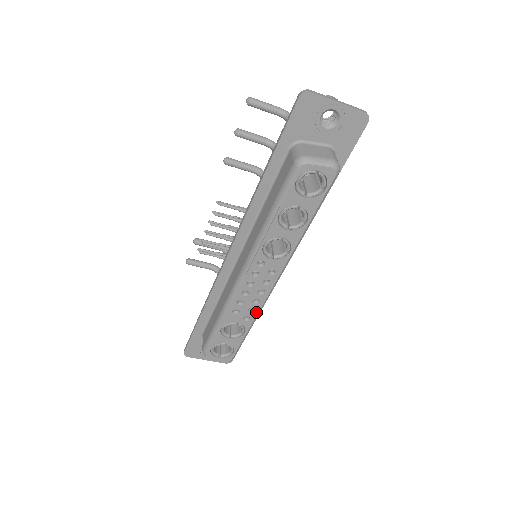
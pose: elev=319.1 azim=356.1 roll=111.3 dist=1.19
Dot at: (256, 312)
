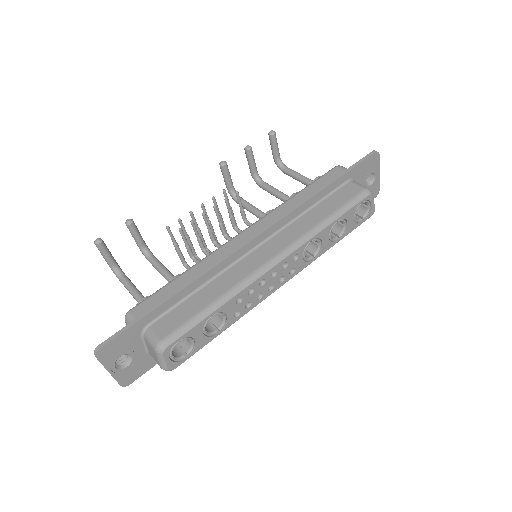
Dot at: (248, 310)
